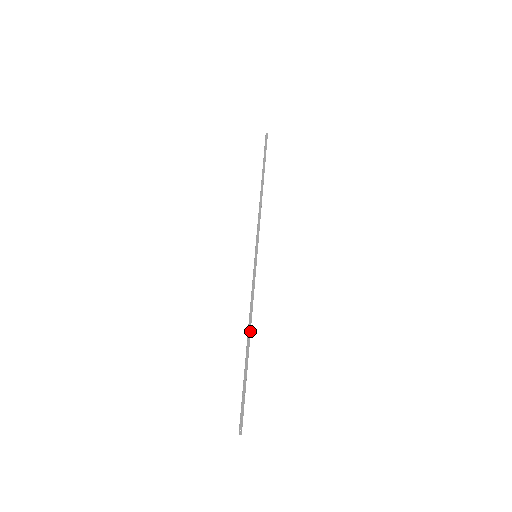
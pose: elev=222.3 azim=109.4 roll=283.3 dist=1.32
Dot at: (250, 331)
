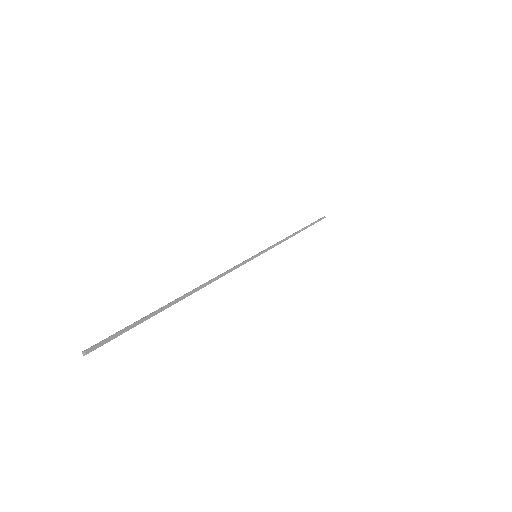
Dot at: (198, 287)
